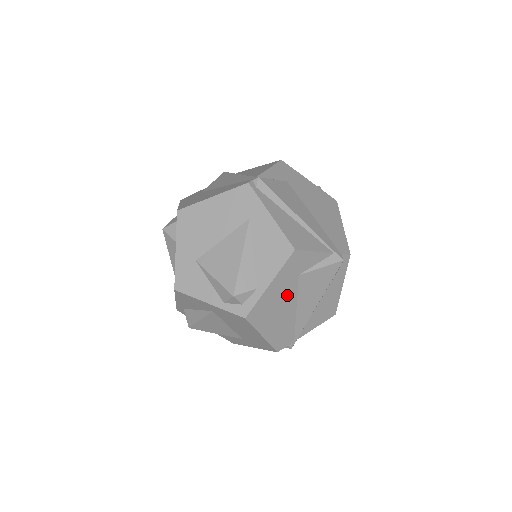
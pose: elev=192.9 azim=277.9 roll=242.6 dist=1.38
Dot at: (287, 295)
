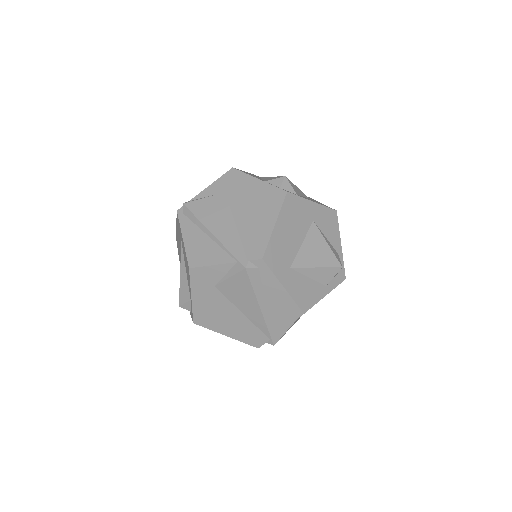
Dot at: (219, 303)
